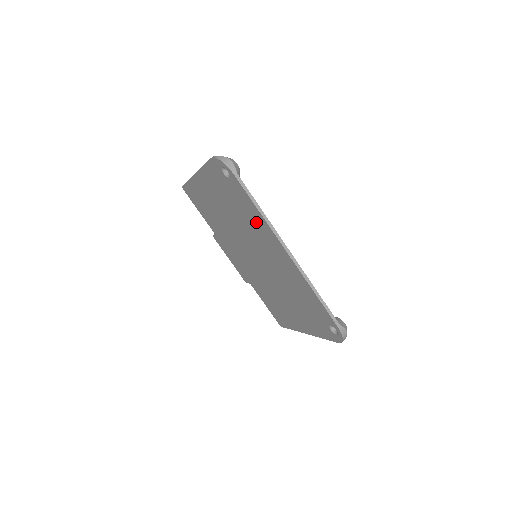
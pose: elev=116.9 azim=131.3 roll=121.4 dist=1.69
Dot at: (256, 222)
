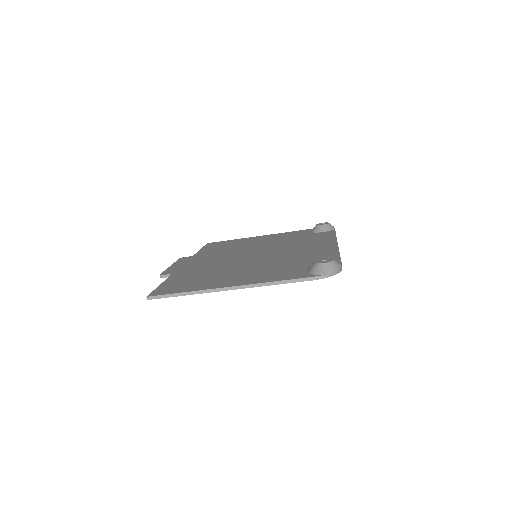
Dot at: occluded
